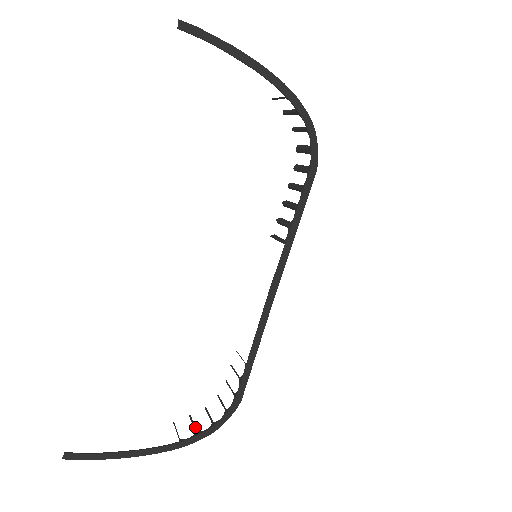
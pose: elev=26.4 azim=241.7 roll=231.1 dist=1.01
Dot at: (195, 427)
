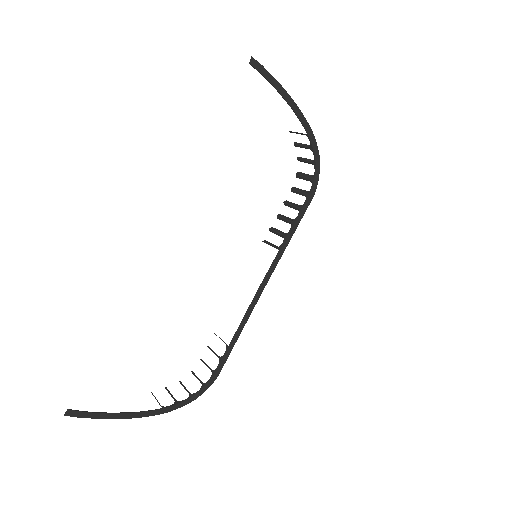
Dot at: occluded
